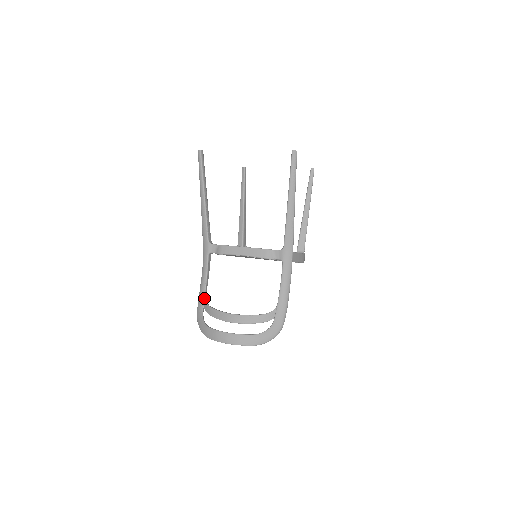
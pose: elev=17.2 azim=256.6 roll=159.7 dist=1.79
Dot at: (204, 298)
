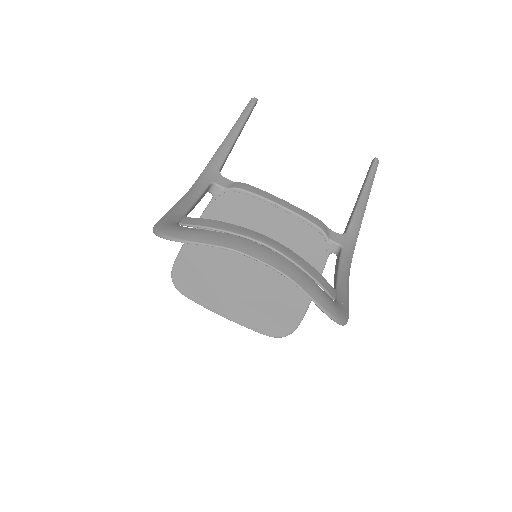
Dot at: (184, 215)
